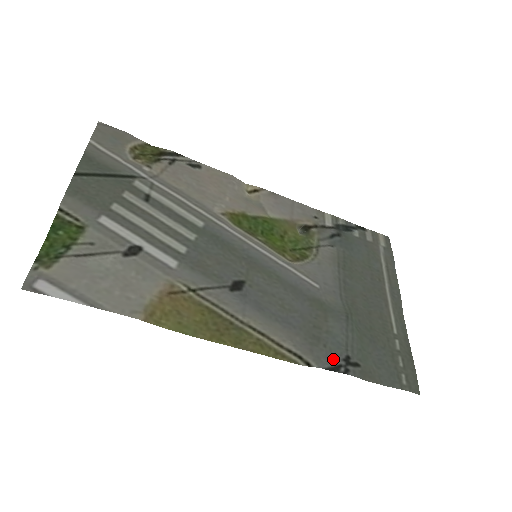
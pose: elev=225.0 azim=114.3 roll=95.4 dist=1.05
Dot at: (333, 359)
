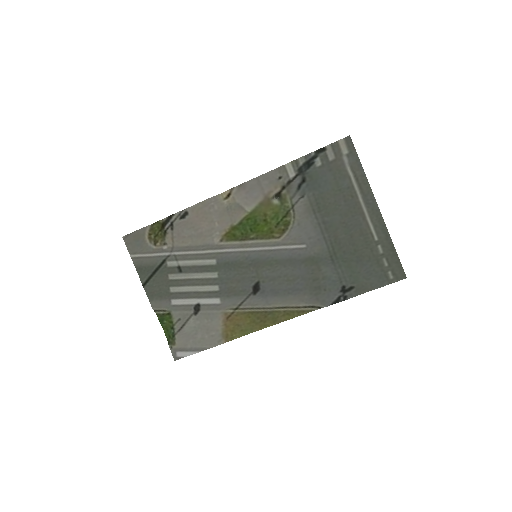
Dot at: (334, 295)
